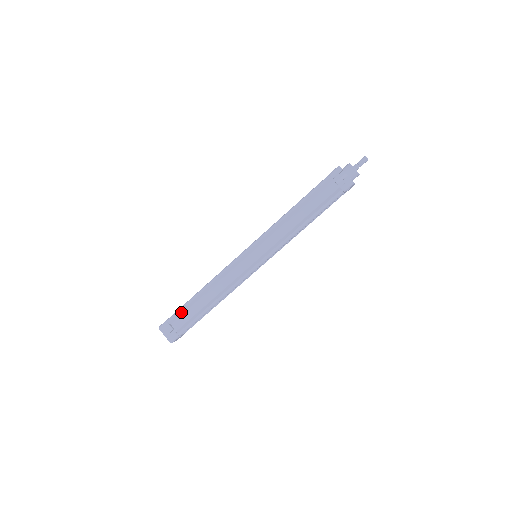
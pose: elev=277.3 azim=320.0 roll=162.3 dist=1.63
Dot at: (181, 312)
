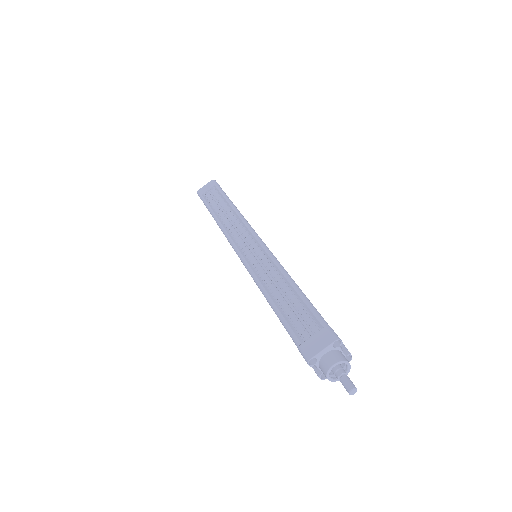
Dot at: occluded
